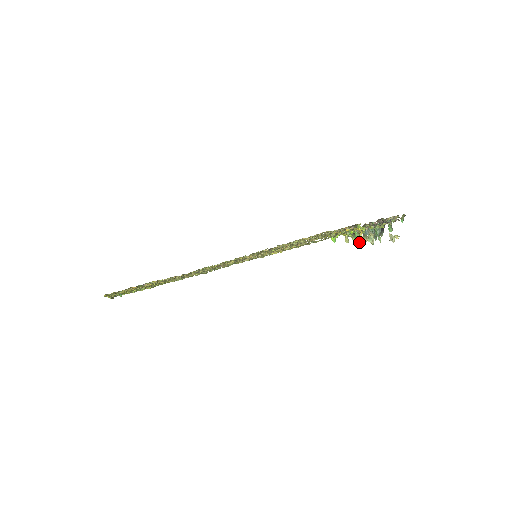
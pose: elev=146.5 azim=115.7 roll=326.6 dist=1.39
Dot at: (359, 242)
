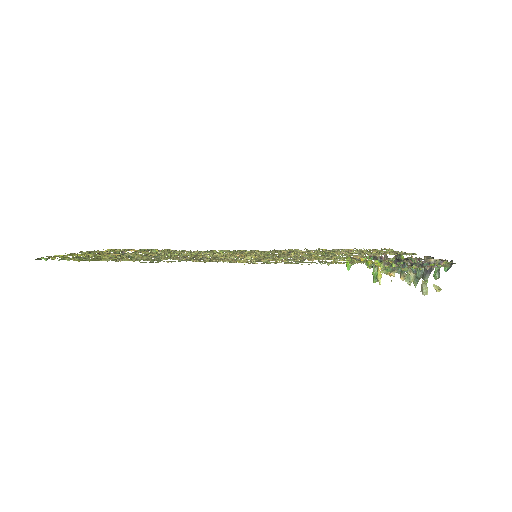
Dot at: (375, 280)
